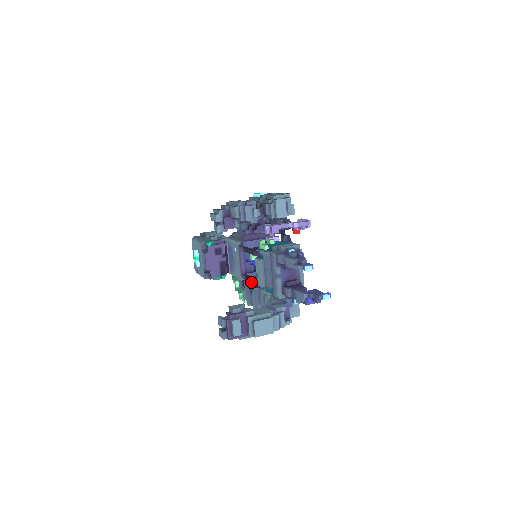
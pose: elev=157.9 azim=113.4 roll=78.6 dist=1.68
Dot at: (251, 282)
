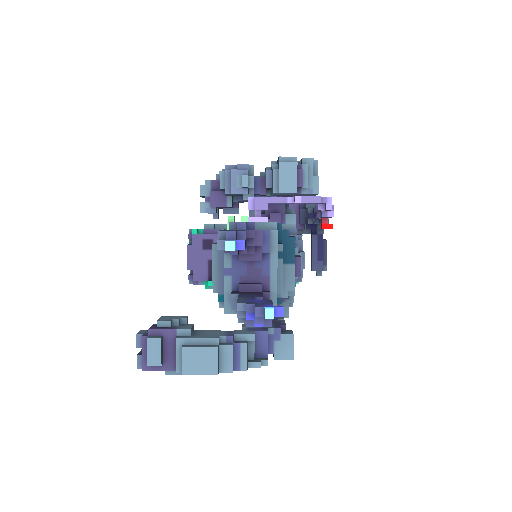
Dot at: occluded
